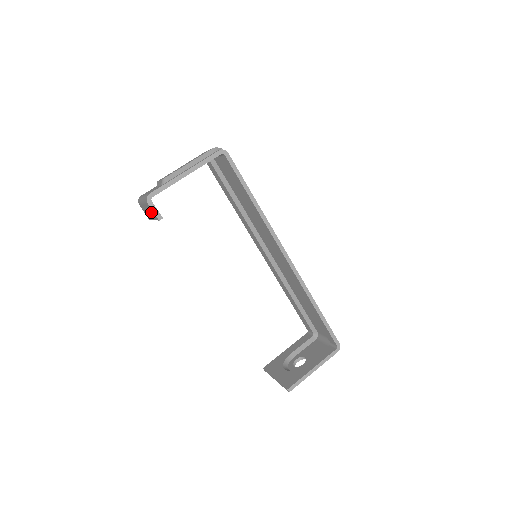
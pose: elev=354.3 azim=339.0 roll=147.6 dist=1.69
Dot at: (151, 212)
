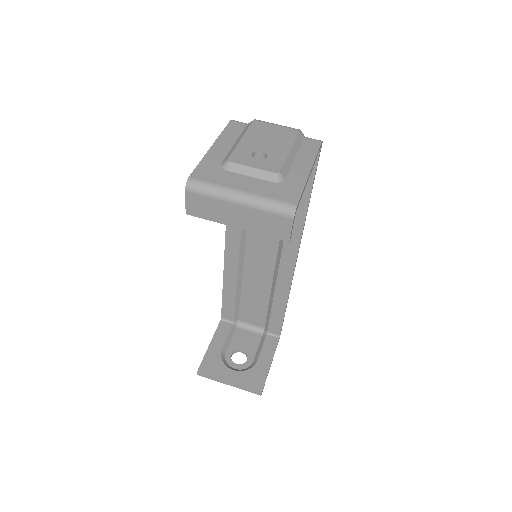
Dot at: (267, 225)
